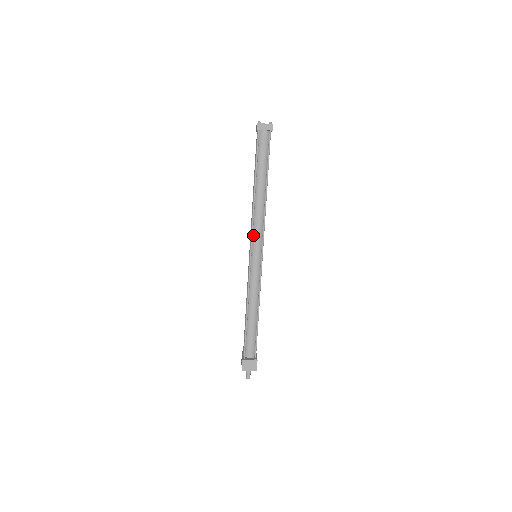
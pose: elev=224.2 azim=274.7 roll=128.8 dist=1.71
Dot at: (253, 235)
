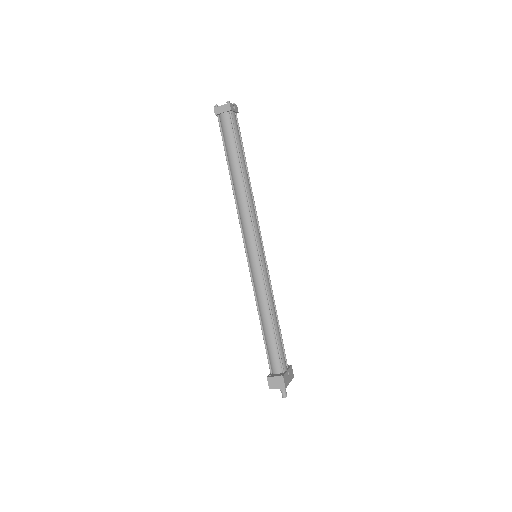
Dot at: (244, 233)
